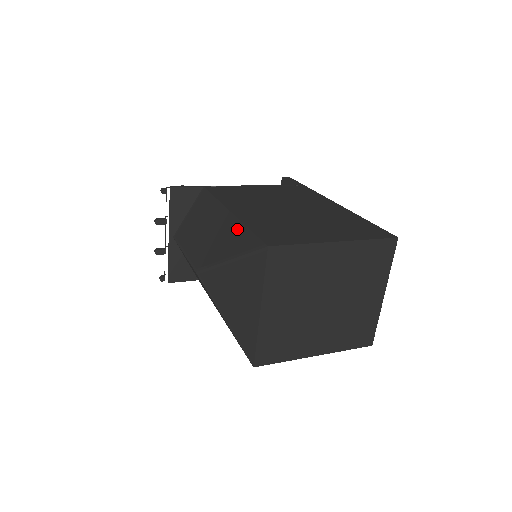
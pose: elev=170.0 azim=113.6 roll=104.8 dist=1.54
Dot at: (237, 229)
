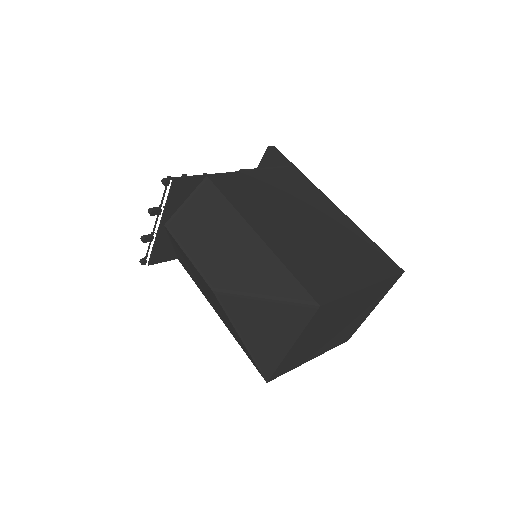
Dot at: (272, 264)
